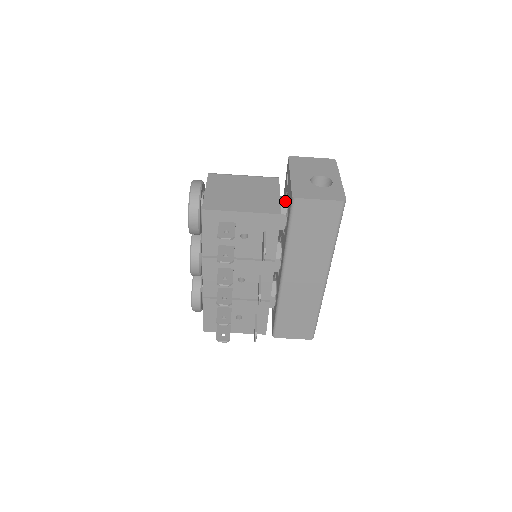
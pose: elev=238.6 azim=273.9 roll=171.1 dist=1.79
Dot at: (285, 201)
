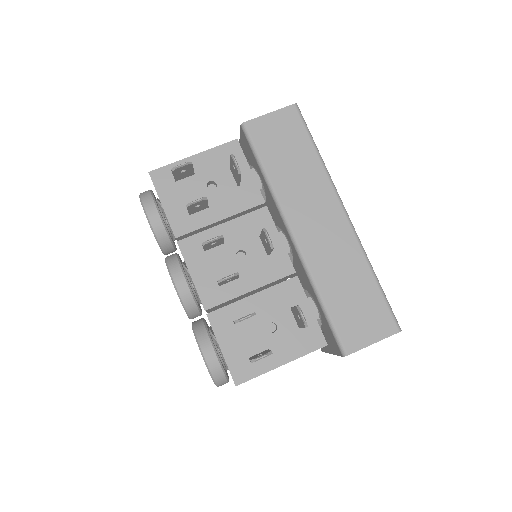
Dot at: occluded
